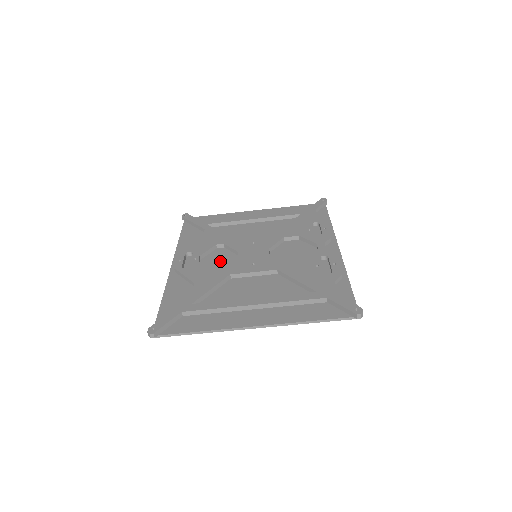
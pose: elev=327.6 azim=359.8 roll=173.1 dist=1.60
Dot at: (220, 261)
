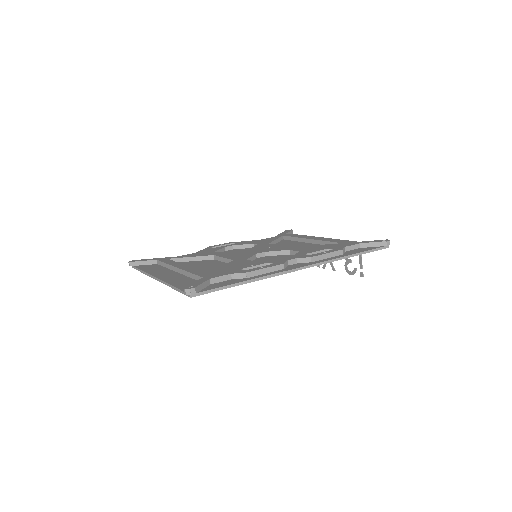
Dot at: occluded
